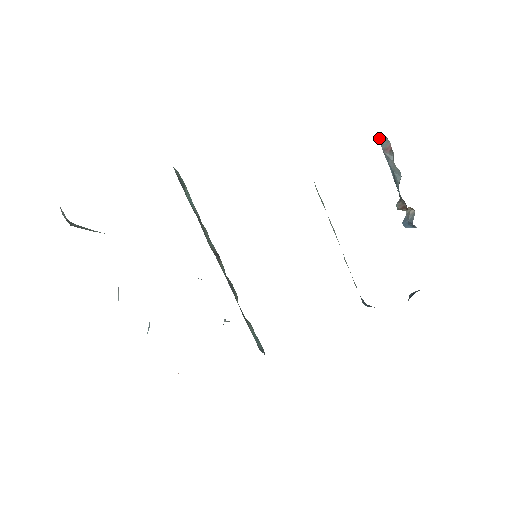
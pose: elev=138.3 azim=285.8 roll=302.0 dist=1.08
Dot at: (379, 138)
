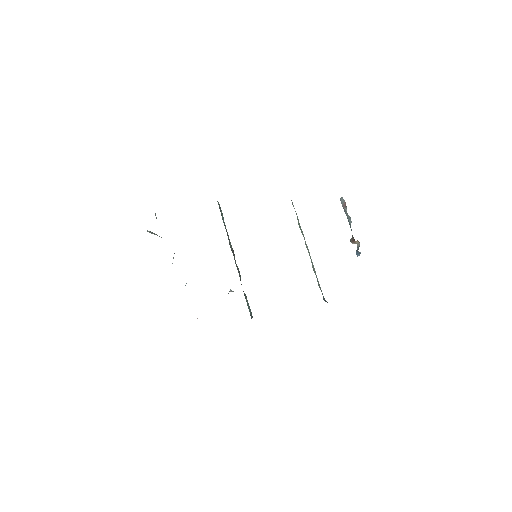
Dot at: (340, 199)
